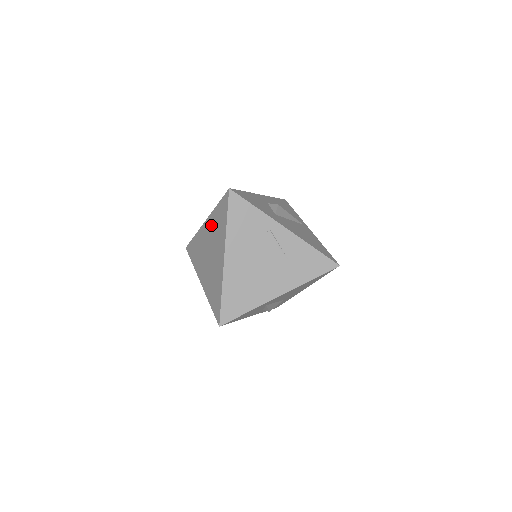
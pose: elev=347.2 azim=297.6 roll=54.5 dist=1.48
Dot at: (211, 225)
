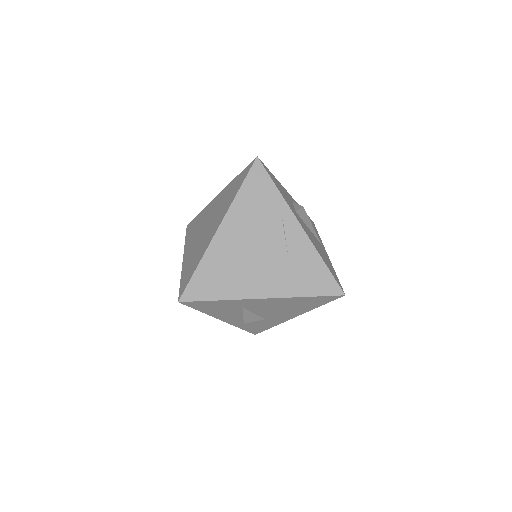
Dot at: (222, 197)
